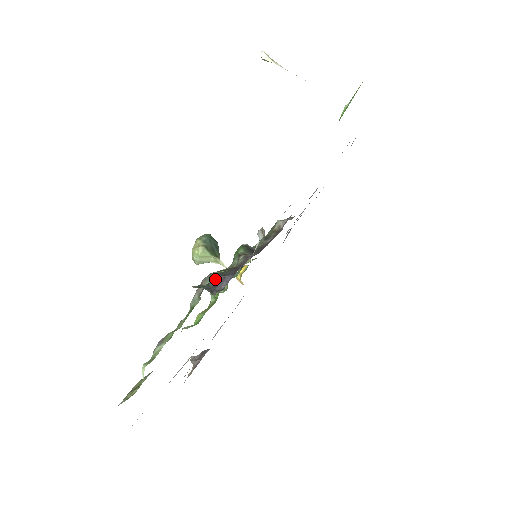
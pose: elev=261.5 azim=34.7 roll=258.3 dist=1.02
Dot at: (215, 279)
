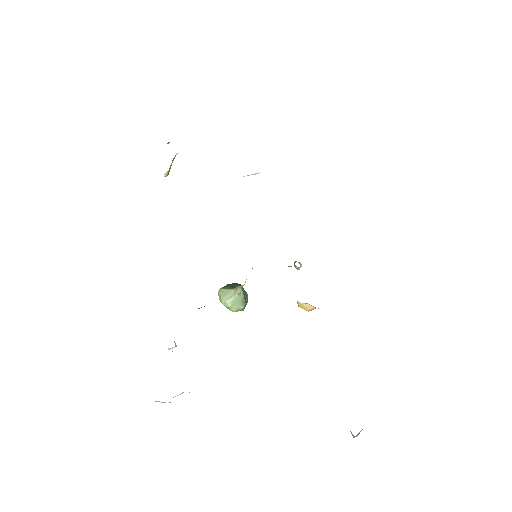
Dot at: occluded
